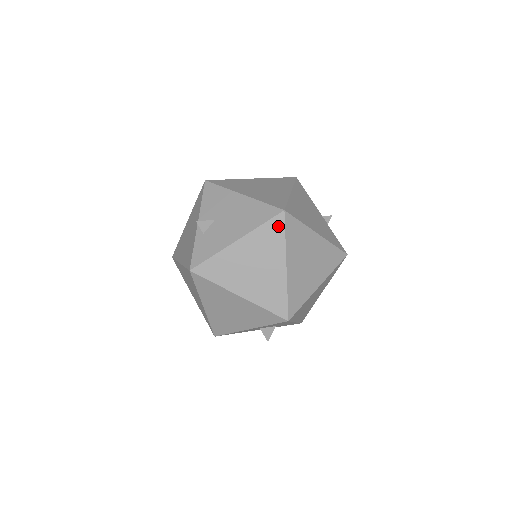
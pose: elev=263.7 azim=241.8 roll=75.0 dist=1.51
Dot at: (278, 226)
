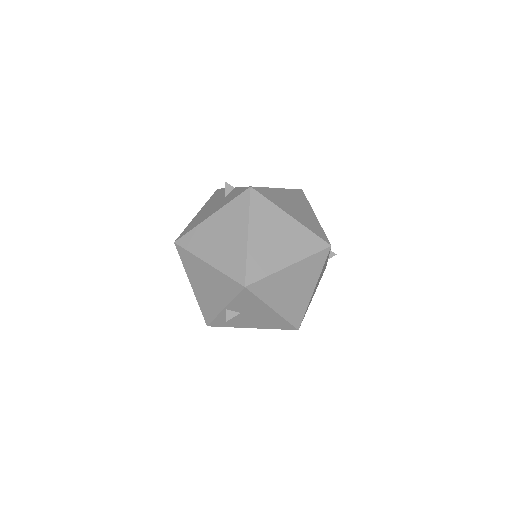
Dot at: occluded
